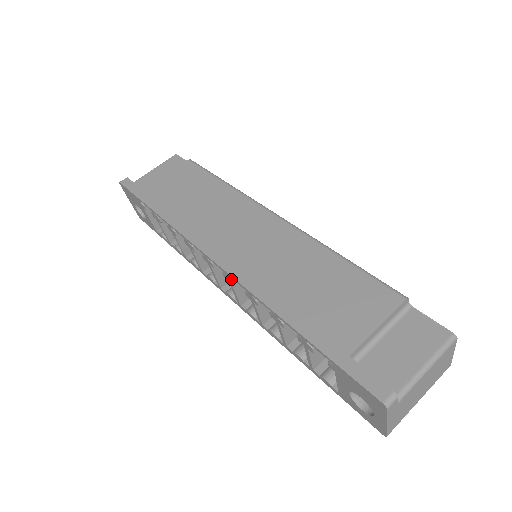
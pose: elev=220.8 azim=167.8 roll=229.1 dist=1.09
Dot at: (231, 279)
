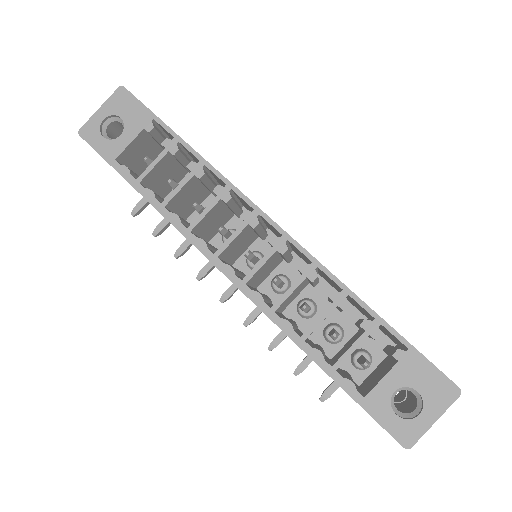
Dot at: occluded
